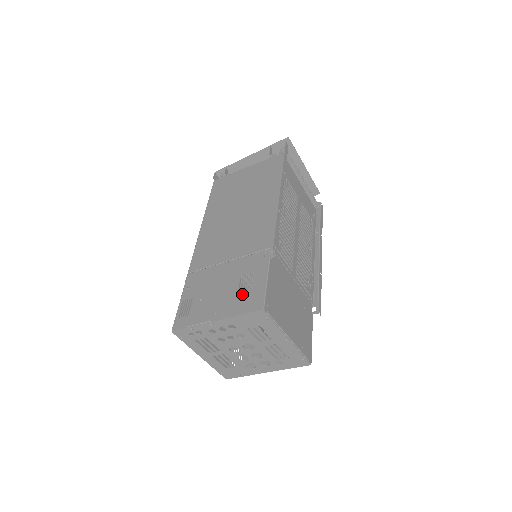
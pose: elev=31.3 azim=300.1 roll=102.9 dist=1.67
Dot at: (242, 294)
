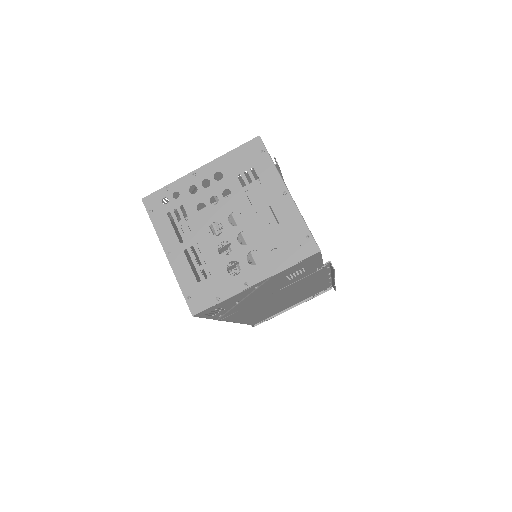
Dot at: occluded
